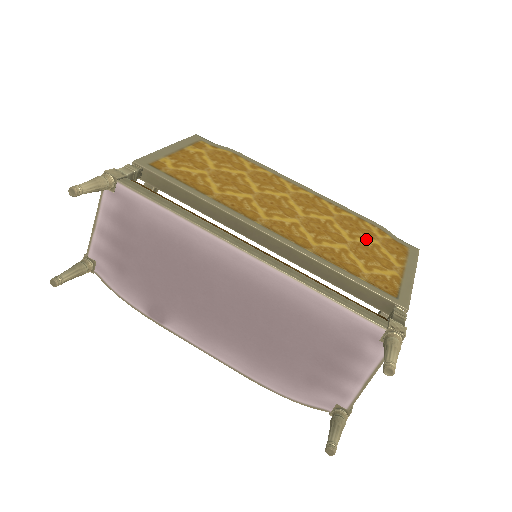
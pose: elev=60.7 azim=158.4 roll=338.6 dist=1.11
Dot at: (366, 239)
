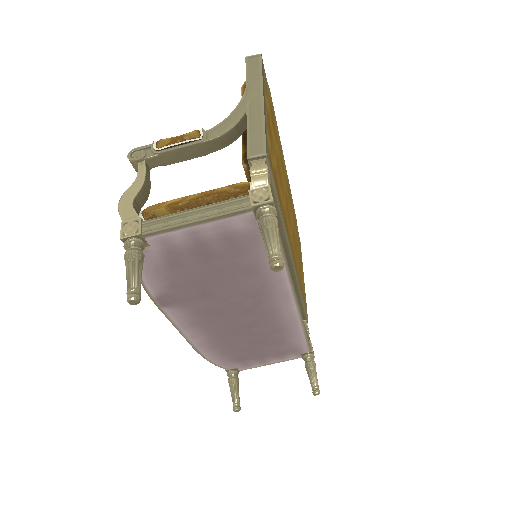
Dot at: occluded
